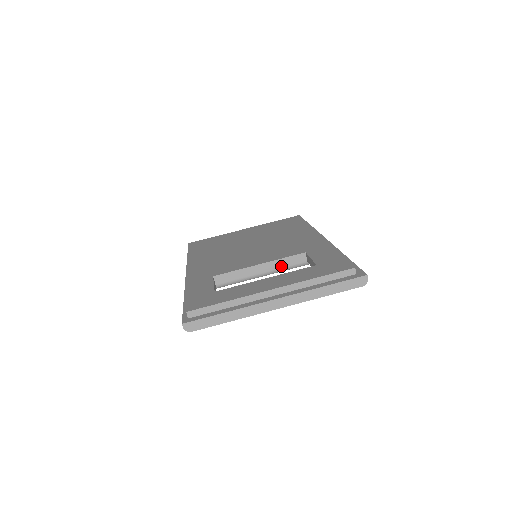
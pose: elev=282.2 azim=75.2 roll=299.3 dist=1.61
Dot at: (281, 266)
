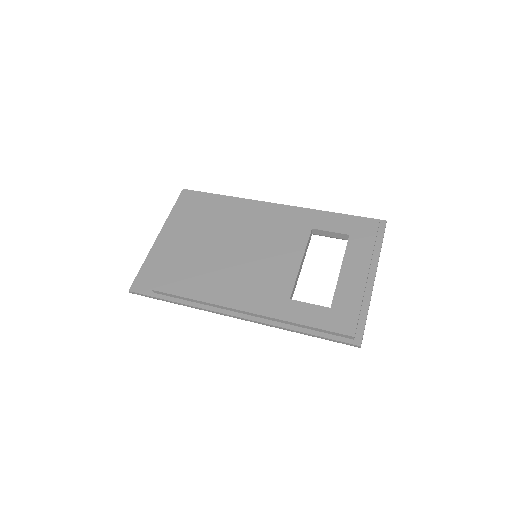
Dot at: (306, 251)
